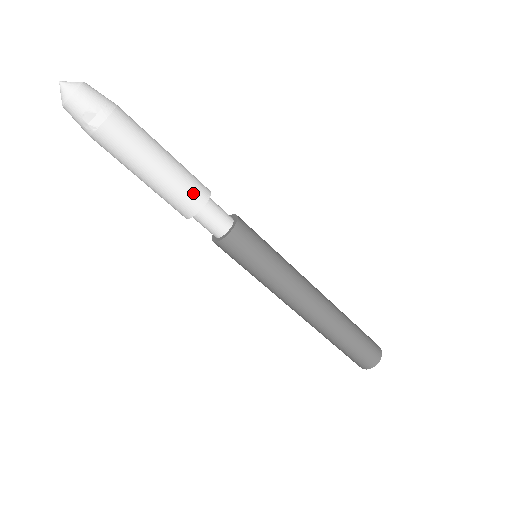
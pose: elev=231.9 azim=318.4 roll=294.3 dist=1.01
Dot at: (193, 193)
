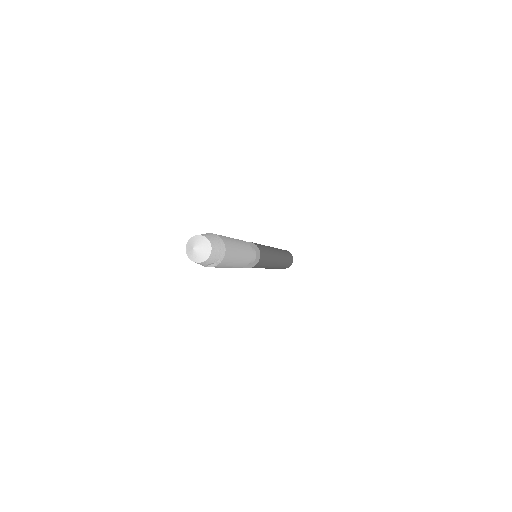
Dot at: (247, 262)
